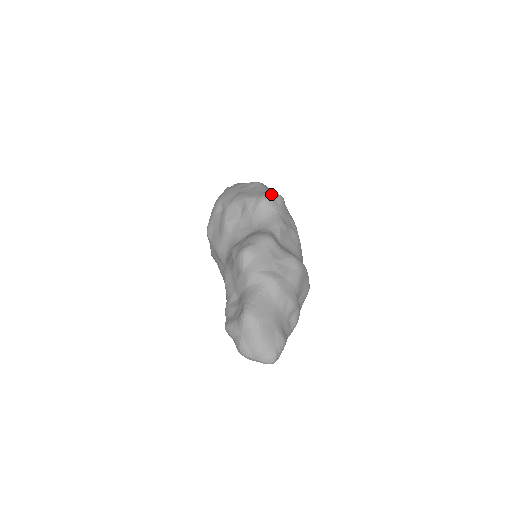
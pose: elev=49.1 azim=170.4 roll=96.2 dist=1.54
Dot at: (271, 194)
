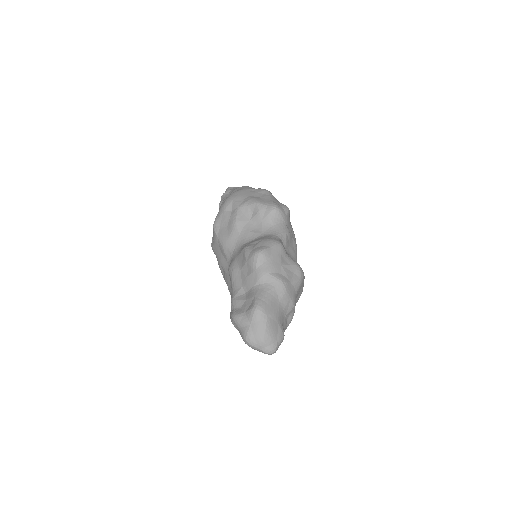
Dot at: (280, 204)
